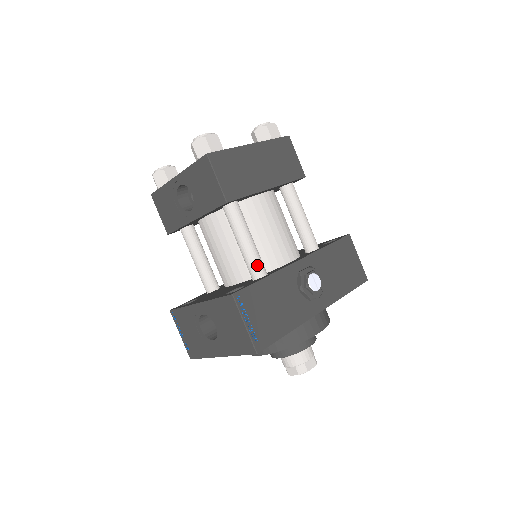
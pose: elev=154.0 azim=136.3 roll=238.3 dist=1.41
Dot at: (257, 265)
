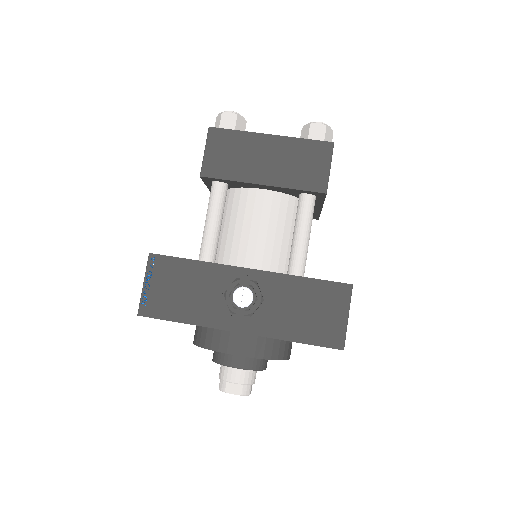
Dot at: (204, 248)
